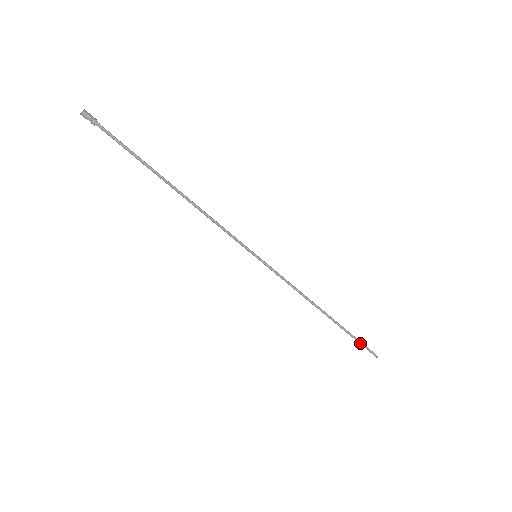
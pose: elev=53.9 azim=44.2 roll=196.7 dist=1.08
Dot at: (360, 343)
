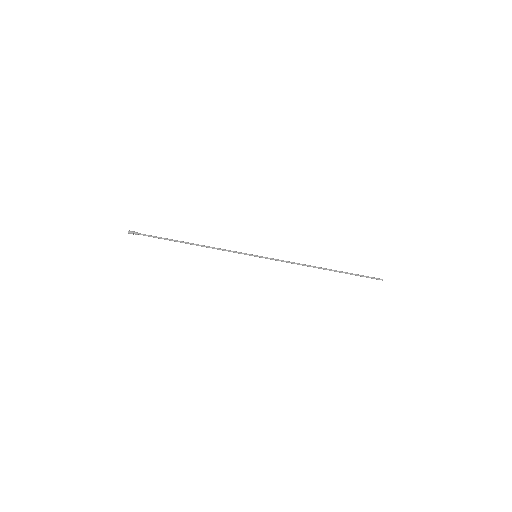
Dot at: (362, 276)
